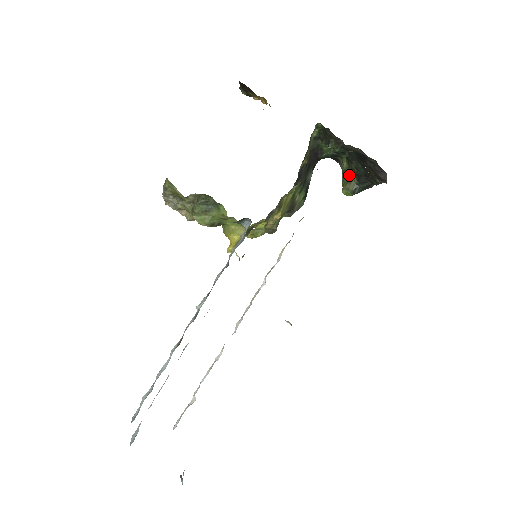
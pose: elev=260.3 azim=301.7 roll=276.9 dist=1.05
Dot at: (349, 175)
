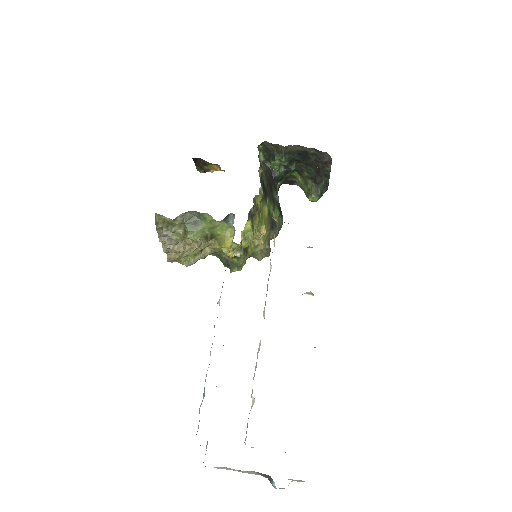
Dot at: (307, 185)
